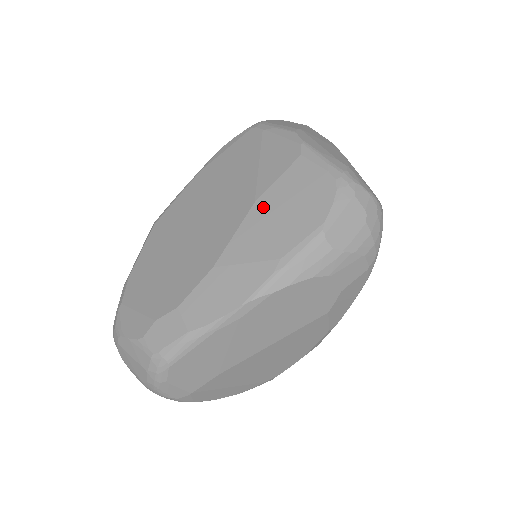
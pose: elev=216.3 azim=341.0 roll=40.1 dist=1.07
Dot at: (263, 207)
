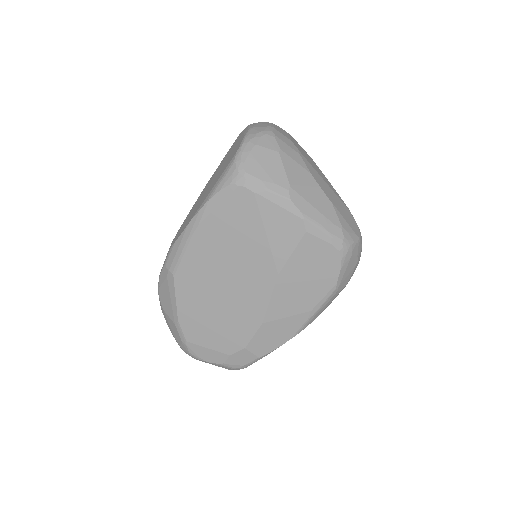
Dot at: (287, 278)
